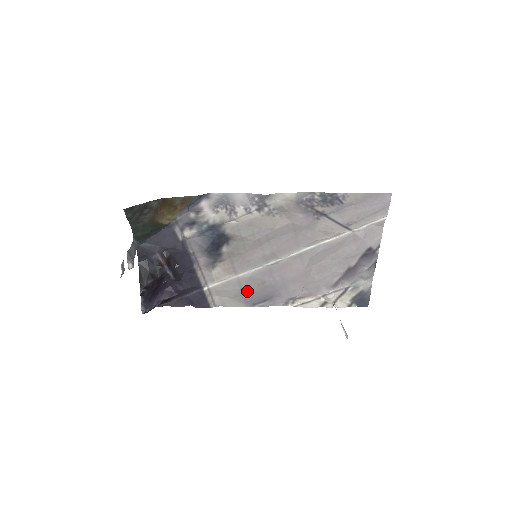
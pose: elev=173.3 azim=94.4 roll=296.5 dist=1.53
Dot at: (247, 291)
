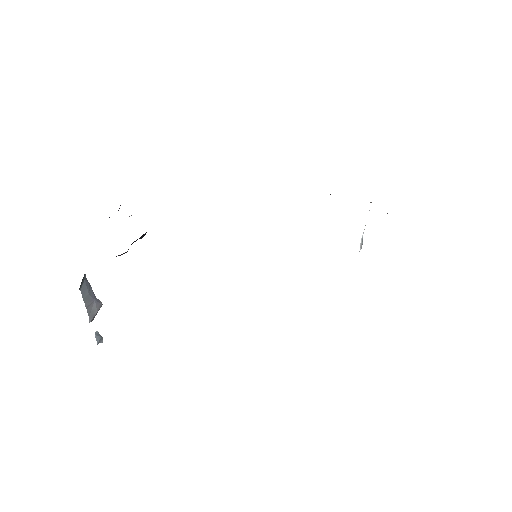
Dot at: occluded
